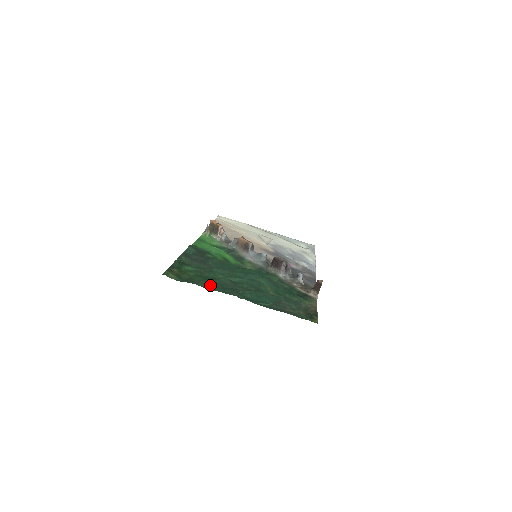
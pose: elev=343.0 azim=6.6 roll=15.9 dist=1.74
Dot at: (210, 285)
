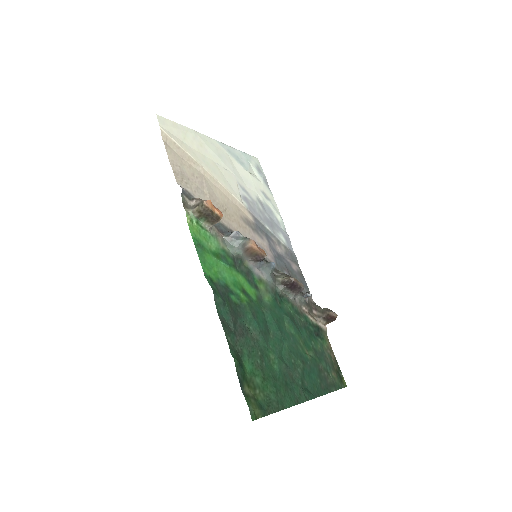
Dot at: (284, 397)
